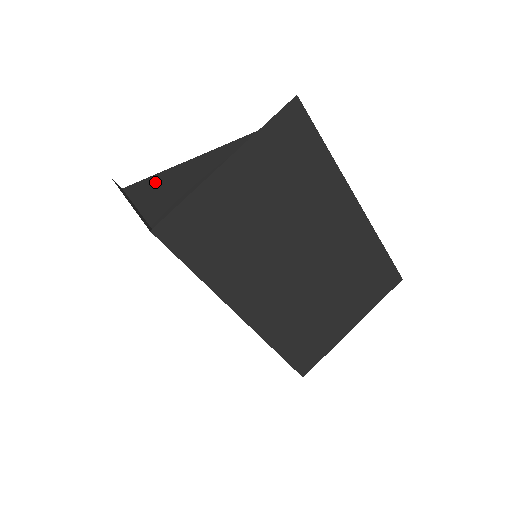
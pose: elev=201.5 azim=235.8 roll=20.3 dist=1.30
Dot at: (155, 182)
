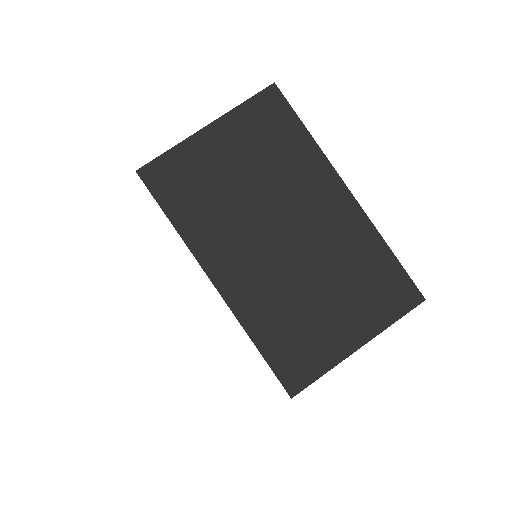
Dot at: occluded
